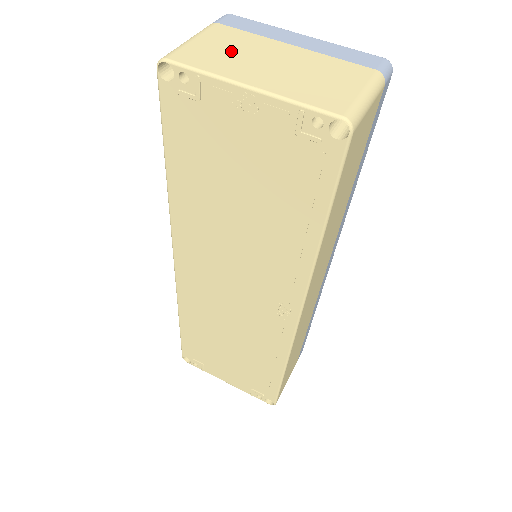
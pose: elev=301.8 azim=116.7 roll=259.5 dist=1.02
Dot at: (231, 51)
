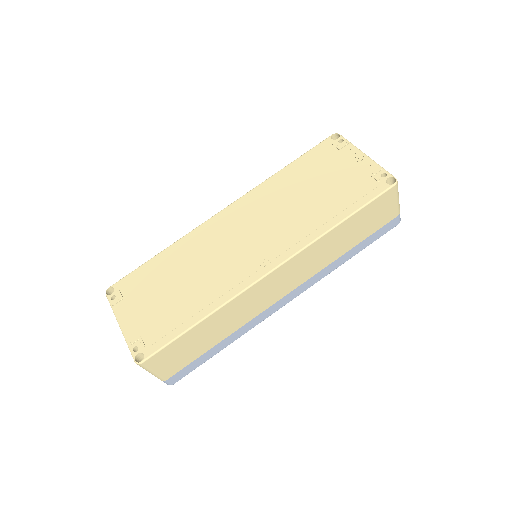
Dot at: occluded
